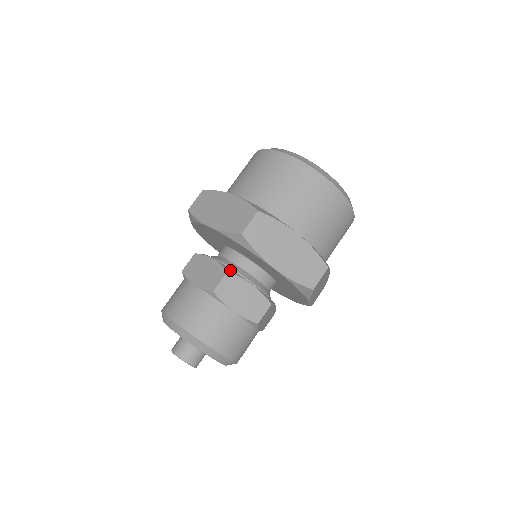
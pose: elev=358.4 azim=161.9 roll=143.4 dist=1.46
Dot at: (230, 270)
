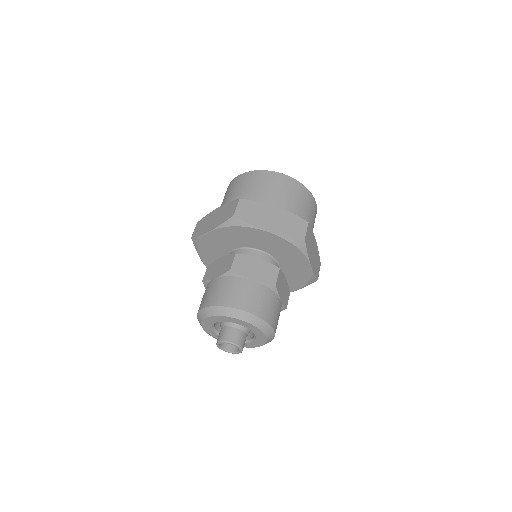
Dot at: (277, 267)
